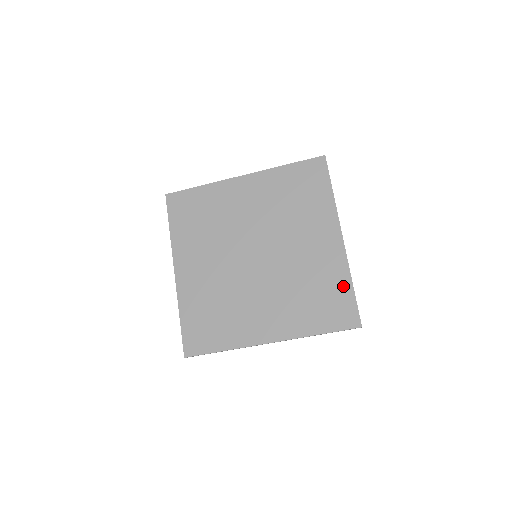
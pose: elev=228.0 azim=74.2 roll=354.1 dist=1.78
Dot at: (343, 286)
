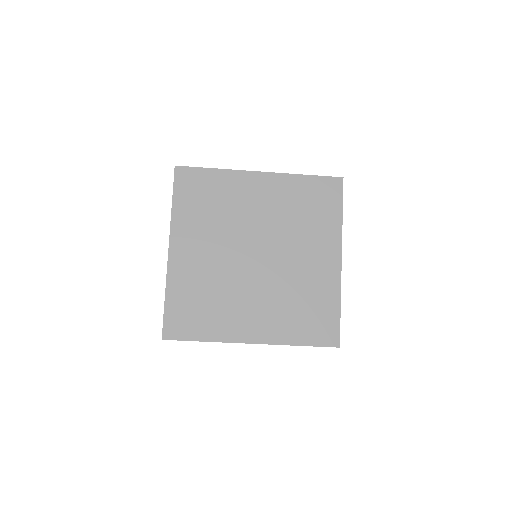
Dot at: (332, 306)
